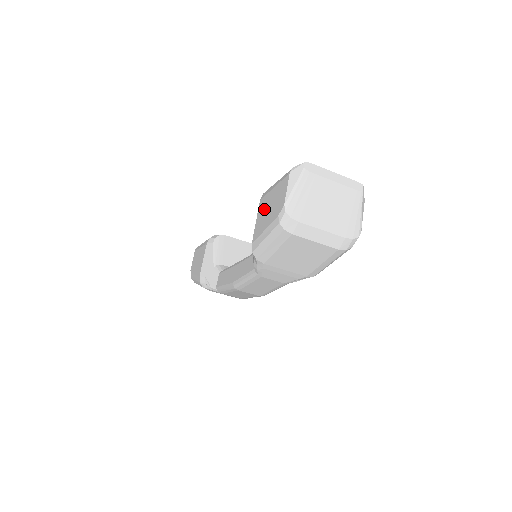
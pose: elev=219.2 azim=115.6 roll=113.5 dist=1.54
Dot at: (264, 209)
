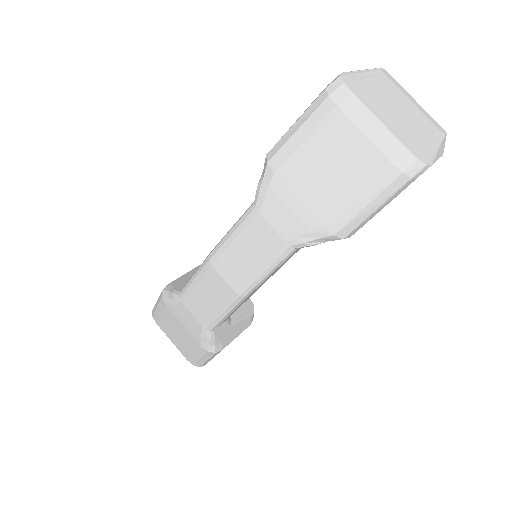
Dot at: occluded
